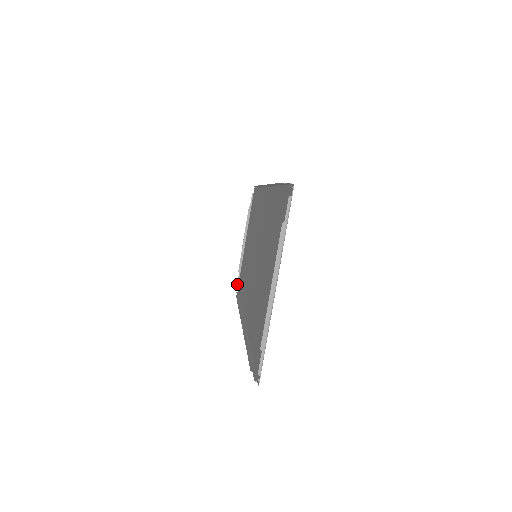
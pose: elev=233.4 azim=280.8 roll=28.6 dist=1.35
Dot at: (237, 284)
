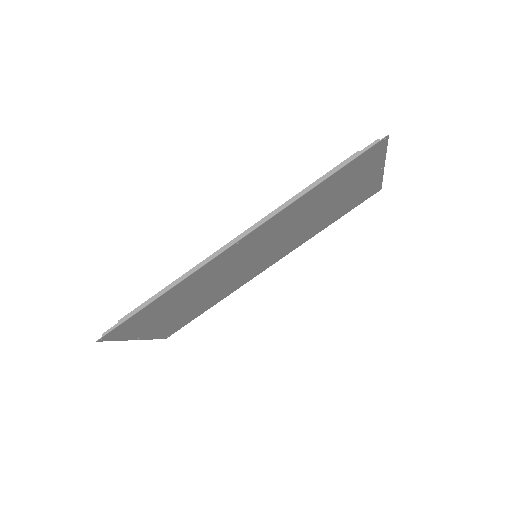
Dot at: occluded
